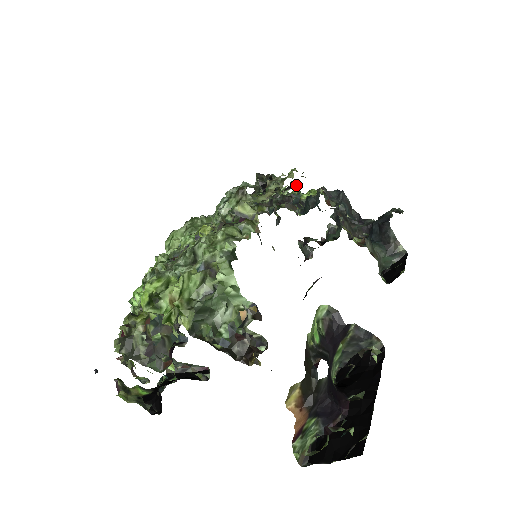
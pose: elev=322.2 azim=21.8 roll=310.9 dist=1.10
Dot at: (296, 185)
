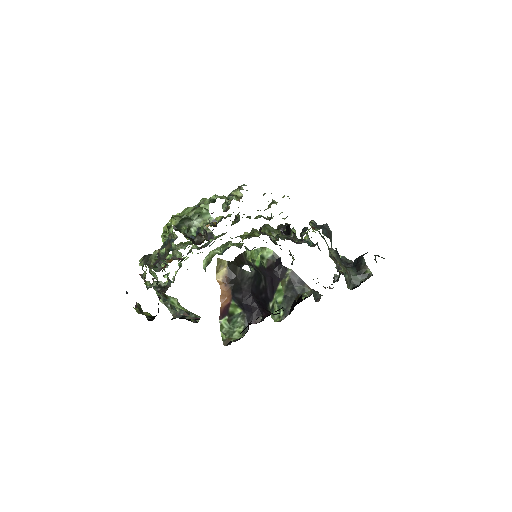
Dot at: (307, 234)
